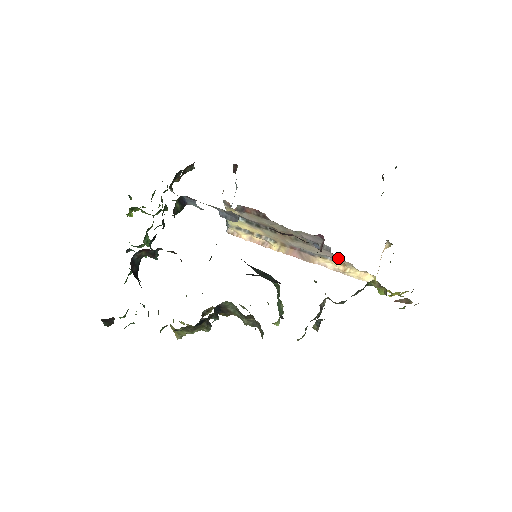
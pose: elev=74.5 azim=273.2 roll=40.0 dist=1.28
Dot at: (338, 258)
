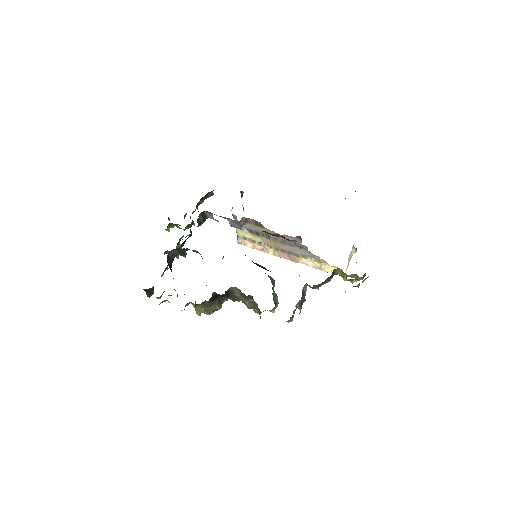
Dot at: (314, 256)
